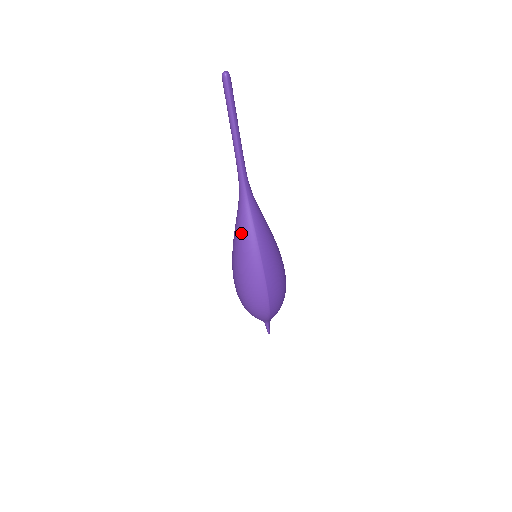
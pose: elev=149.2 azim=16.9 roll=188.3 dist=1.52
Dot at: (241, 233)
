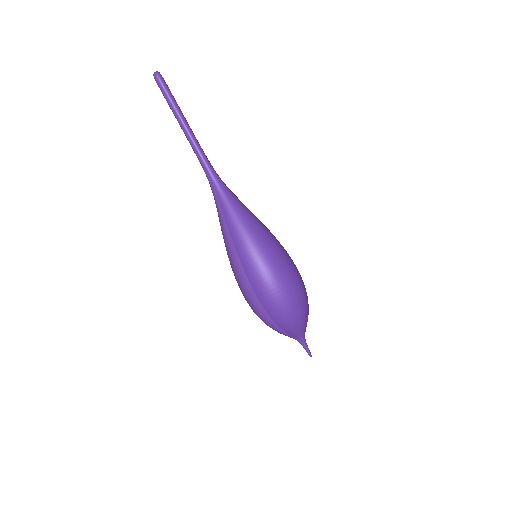
Dot at: (221, 229)
